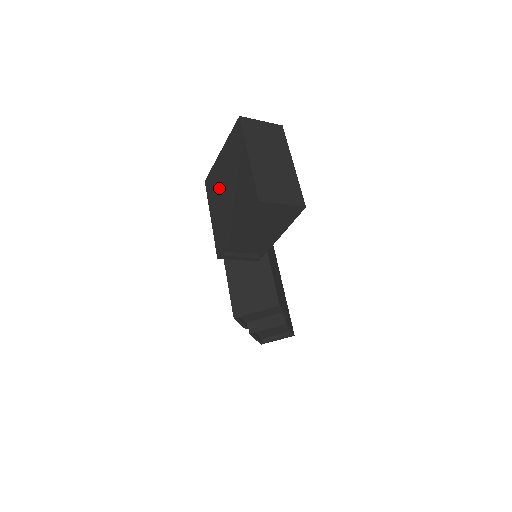
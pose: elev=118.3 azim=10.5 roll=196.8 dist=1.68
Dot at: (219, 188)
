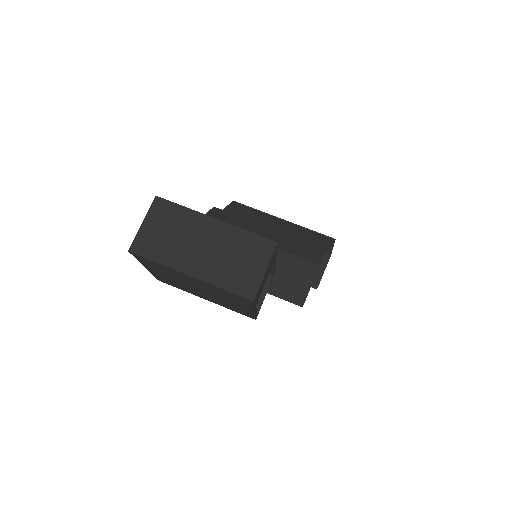
Dot at: (186, 287)
